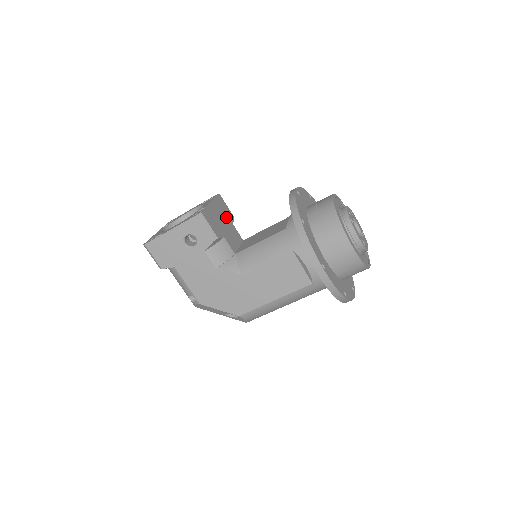
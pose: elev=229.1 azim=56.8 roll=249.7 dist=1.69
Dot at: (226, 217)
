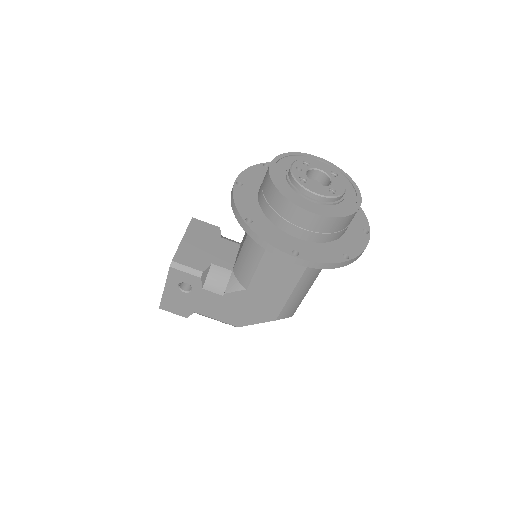
Dot at: (209, 237)
